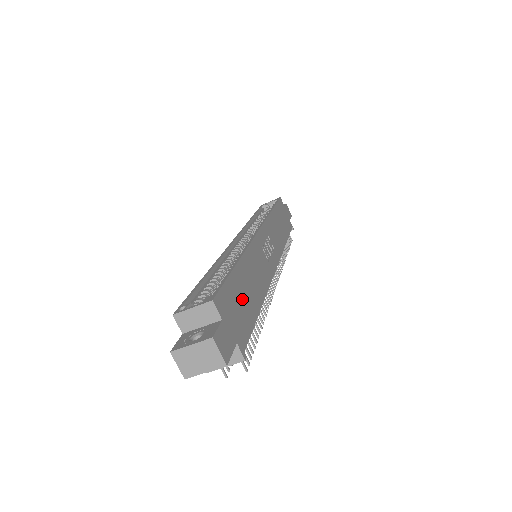
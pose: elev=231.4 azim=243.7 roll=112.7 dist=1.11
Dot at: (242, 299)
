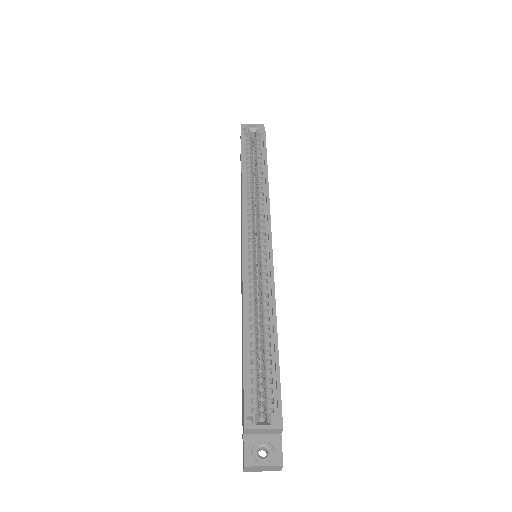
Dot at: occluded
